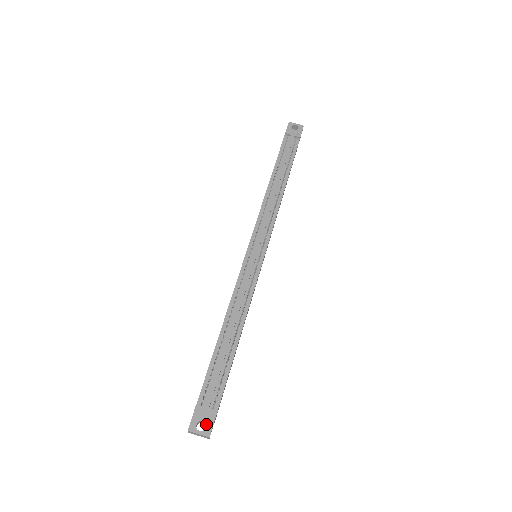
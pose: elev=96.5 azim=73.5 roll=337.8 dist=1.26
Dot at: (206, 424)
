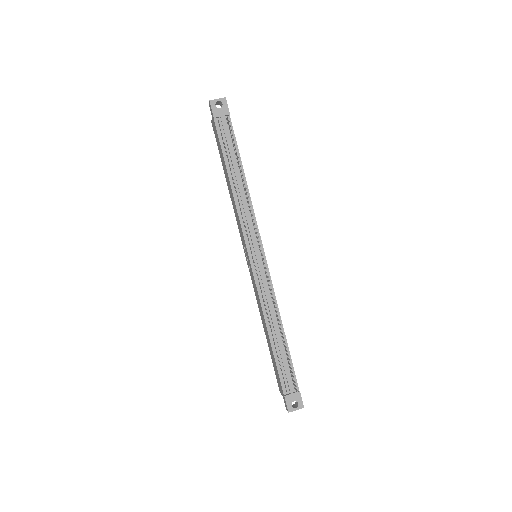
Dot at: (297, 402)
